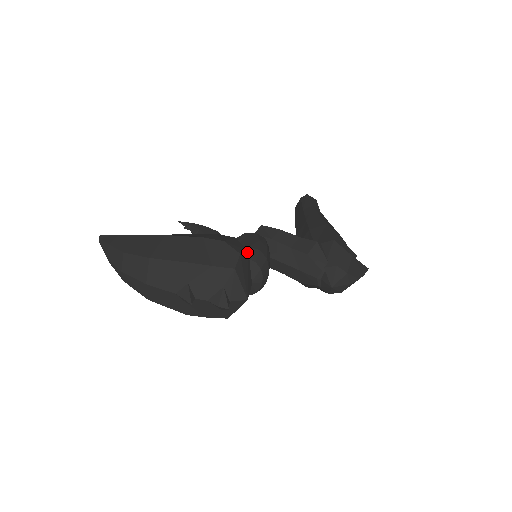
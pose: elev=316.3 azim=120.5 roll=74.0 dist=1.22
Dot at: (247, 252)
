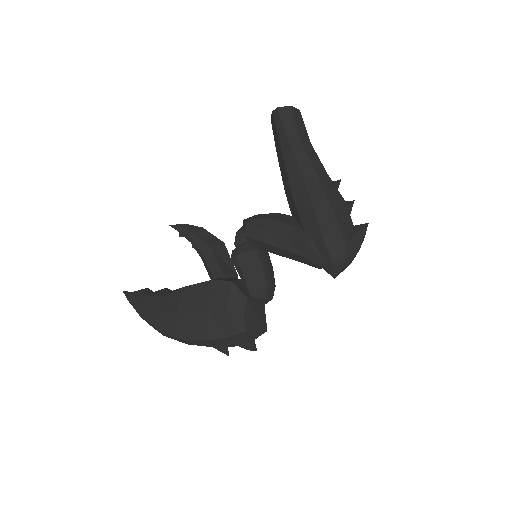
Dot at: (248, 300)
